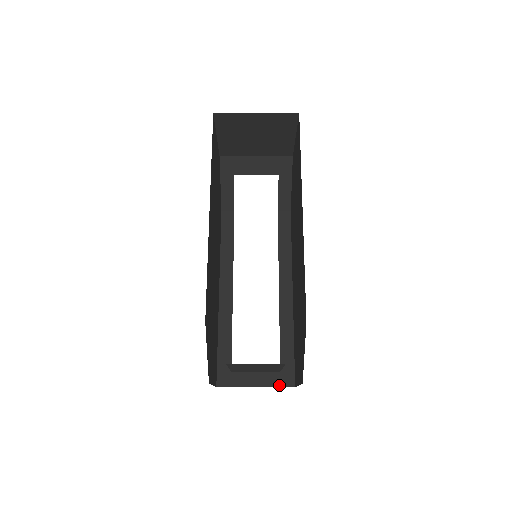
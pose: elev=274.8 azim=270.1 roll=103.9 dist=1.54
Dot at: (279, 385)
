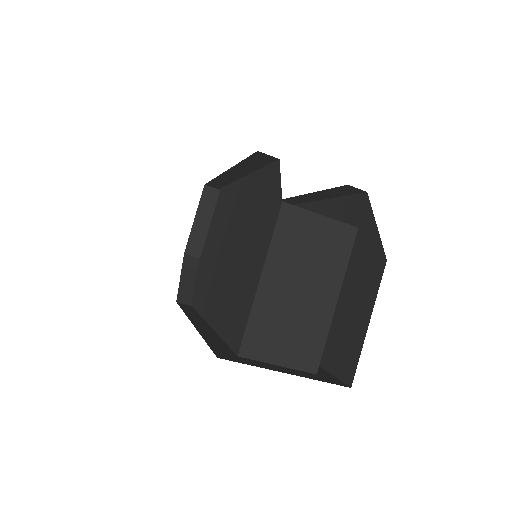
Dot at: occluded
